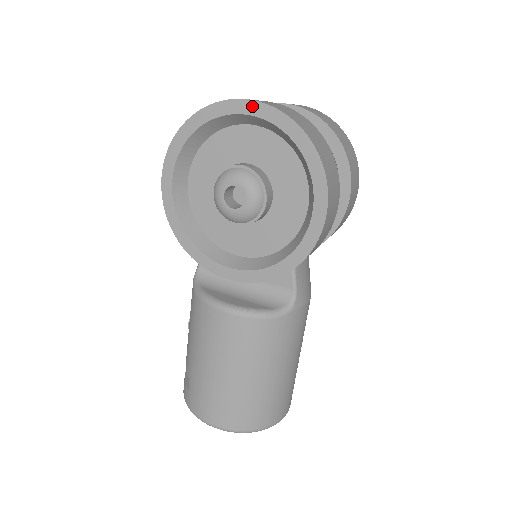
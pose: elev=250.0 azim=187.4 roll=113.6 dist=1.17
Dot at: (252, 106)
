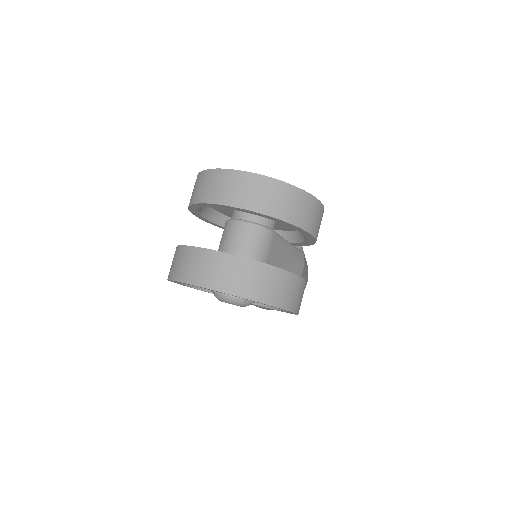
Dot at: (220, 292)
